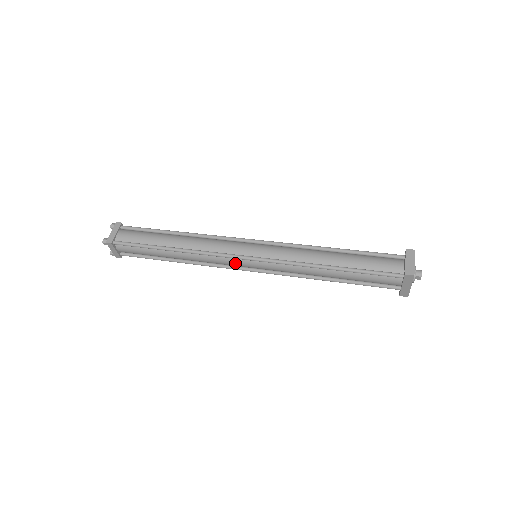
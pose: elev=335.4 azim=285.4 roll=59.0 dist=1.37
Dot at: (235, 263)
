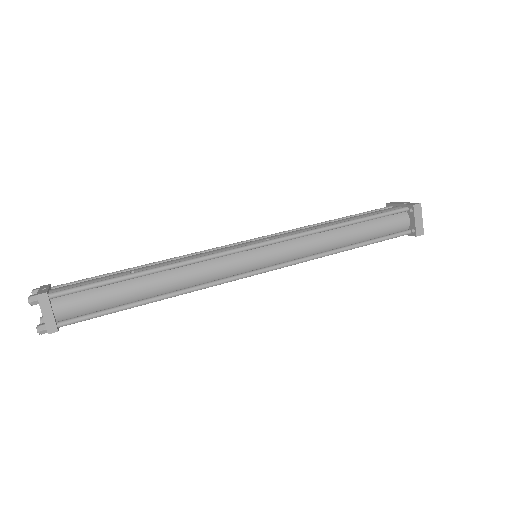
Dot at: occluded
